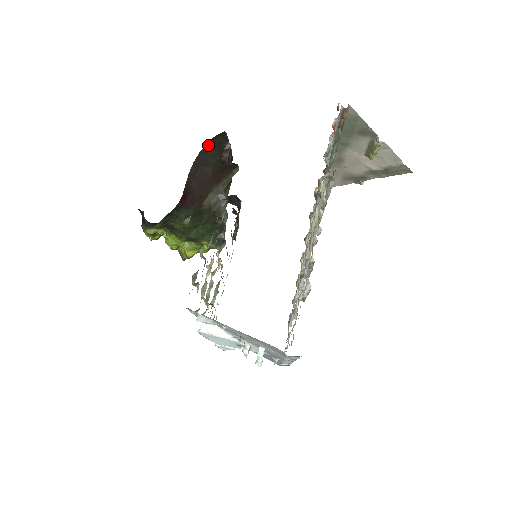
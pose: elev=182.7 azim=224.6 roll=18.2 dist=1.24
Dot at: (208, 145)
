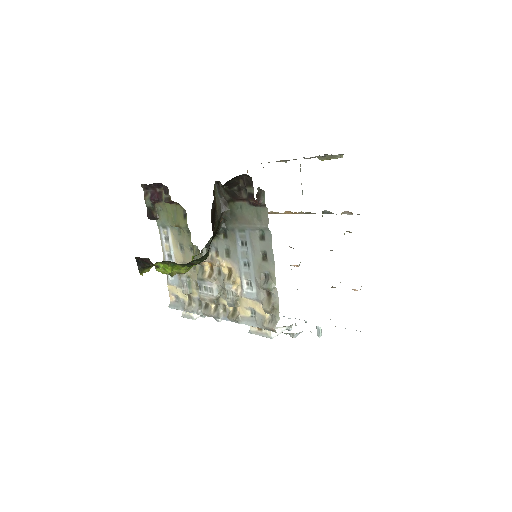
Dot at: occluded
